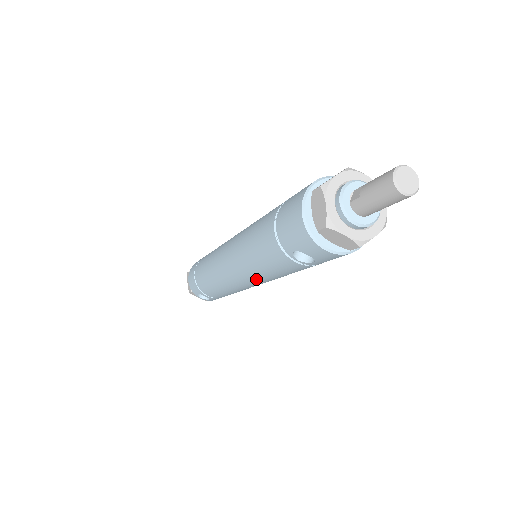
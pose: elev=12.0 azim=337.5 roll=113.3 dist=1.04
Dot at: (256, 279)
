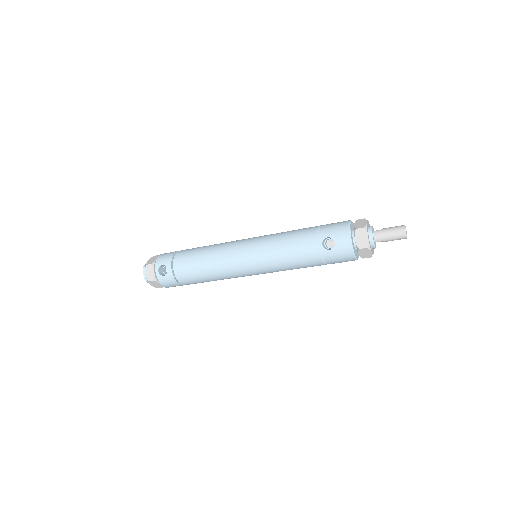
Dot at: (262, 256)
